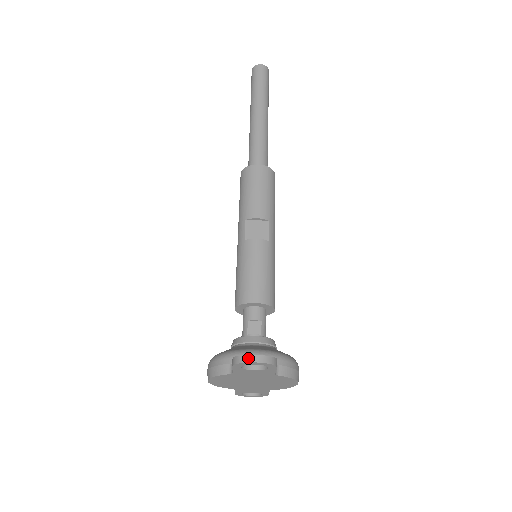
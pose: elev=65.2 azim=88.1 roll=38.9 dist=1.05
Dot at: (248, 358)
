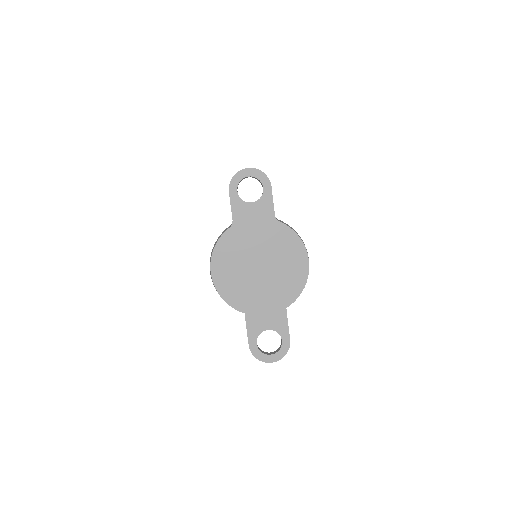
Dot at: (241, 170)
